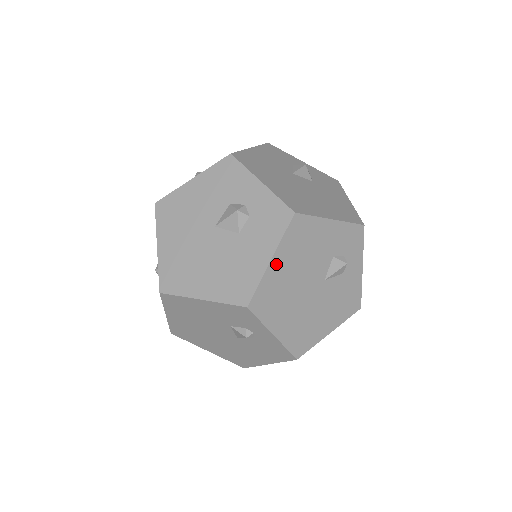
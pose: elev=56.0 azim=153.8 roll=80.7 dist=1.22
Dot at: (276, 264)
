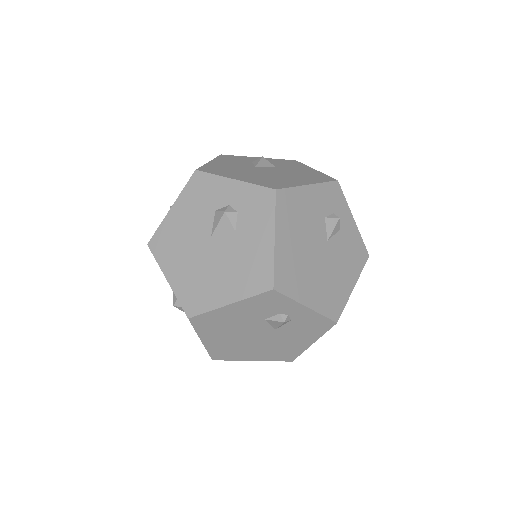
Dot at: (280, 241)
